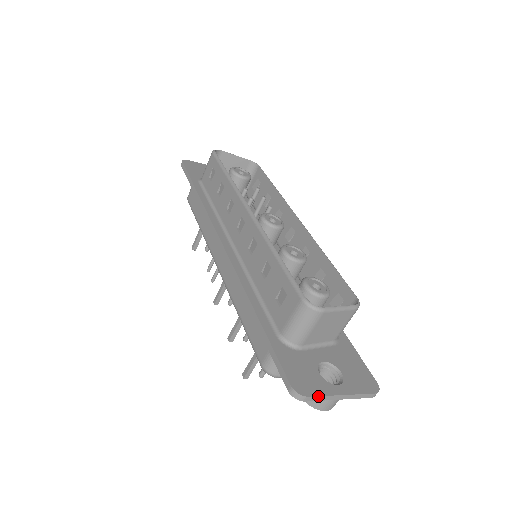
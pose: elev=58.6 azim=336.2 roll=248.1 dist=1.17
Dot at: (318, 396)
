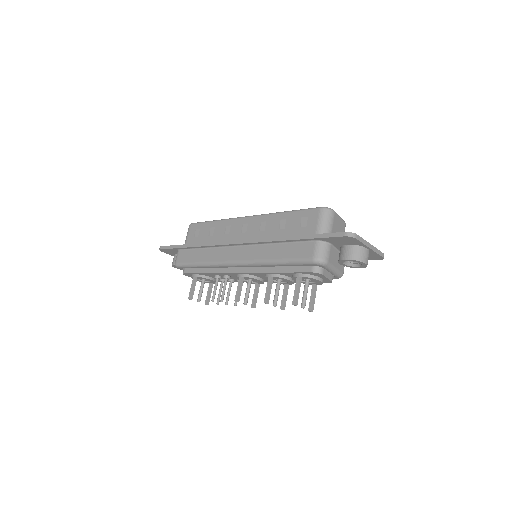
Dot at: (361, 237)
